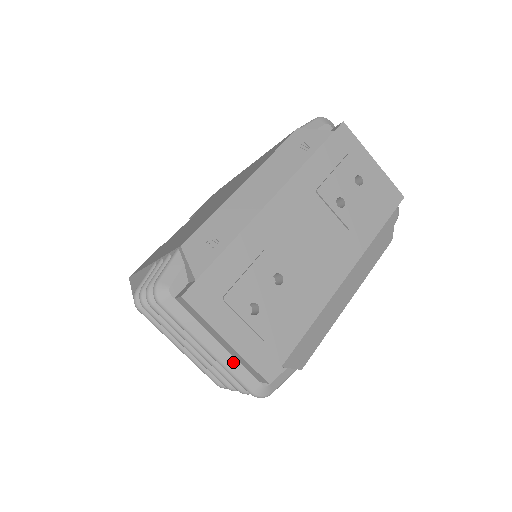
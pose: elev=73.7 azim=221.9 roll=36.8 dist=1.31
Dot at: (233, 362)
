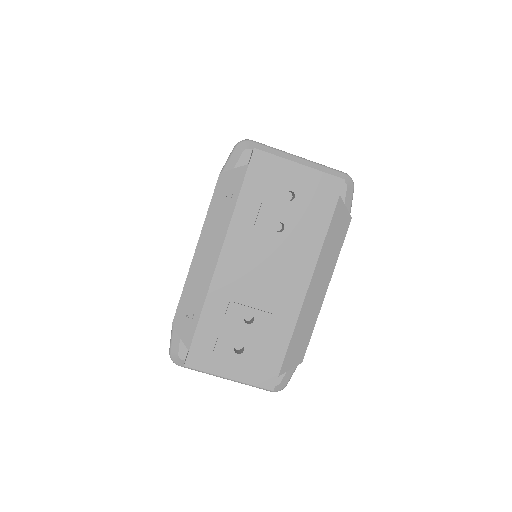
Dot at: occluded
